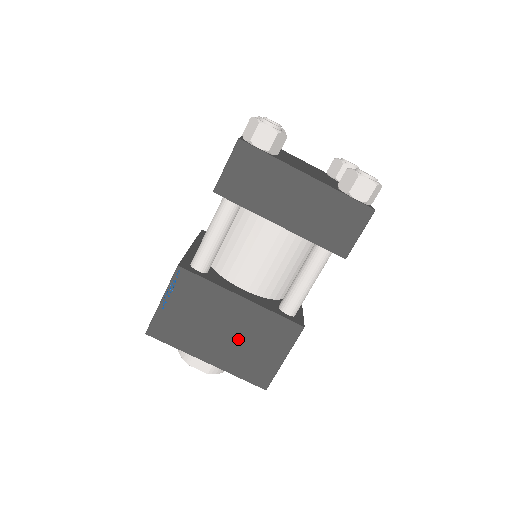
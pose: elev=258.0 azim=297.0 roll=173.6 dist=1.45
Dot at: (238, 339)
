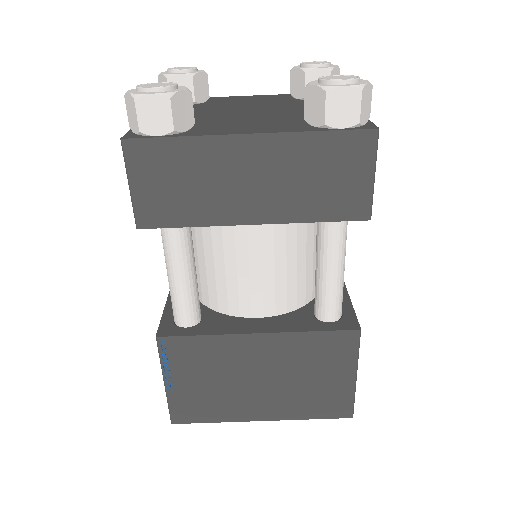
Dot at: (283, 381)
